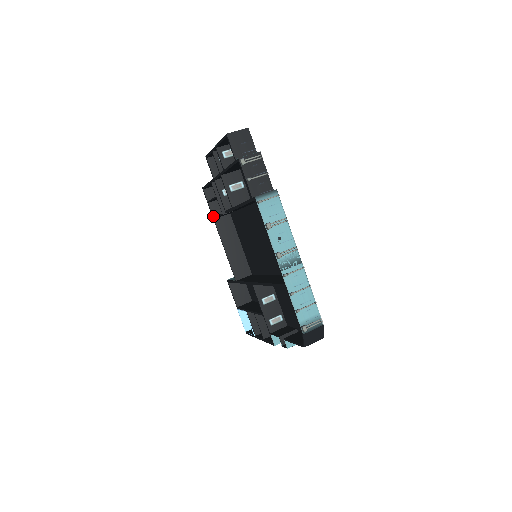
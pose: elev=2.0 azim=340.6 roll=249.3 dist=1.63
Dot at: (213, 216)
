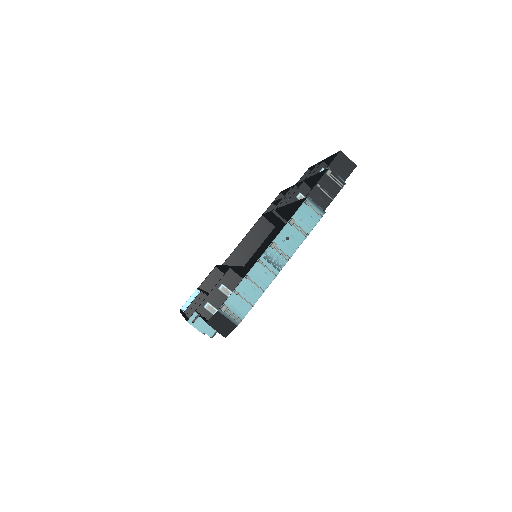
Dot at: (264, 213)
